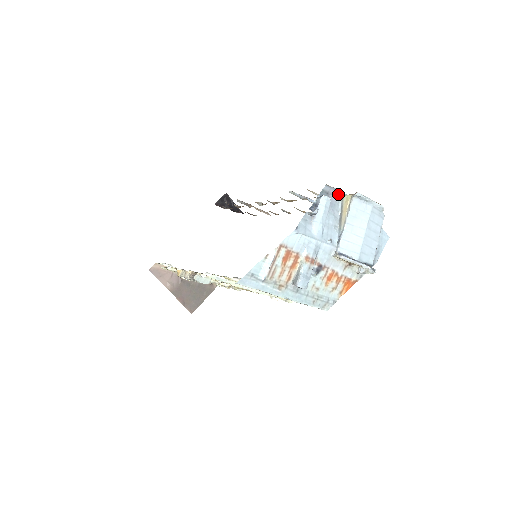
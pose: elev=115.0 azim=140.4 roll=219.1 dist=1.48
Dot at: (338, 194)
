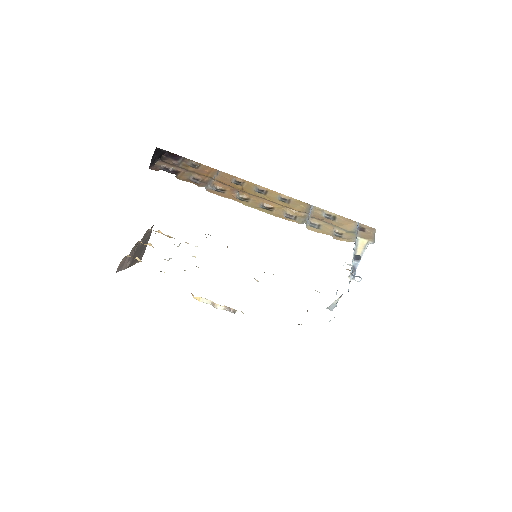
Dot at: (356, 238)
